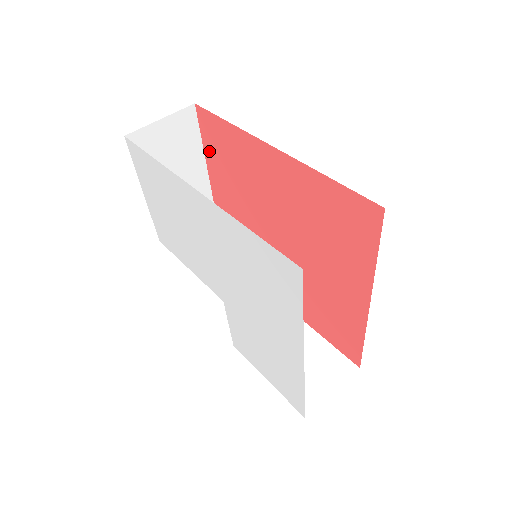
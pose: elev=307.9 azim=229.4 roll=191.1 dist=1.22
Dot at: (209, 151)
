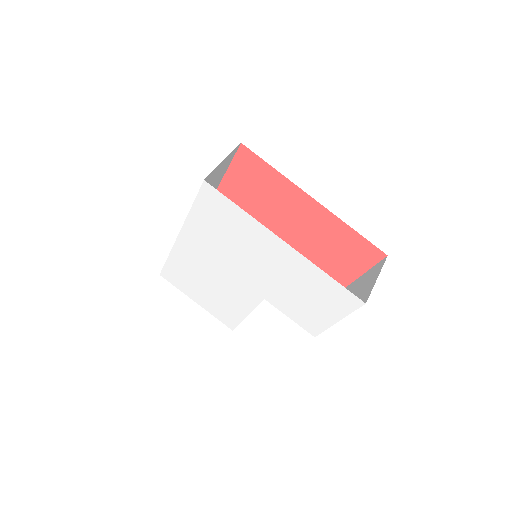
Dot at: occluded
